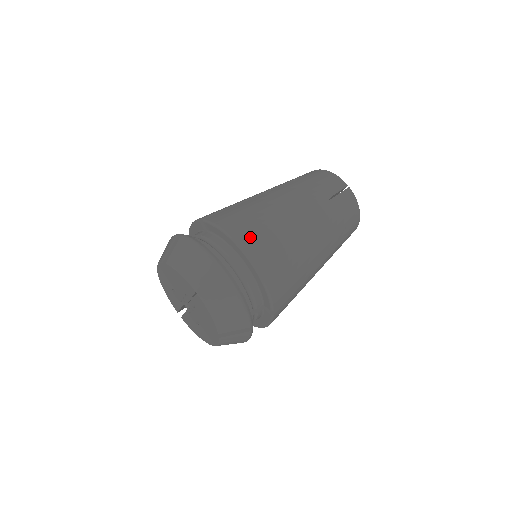
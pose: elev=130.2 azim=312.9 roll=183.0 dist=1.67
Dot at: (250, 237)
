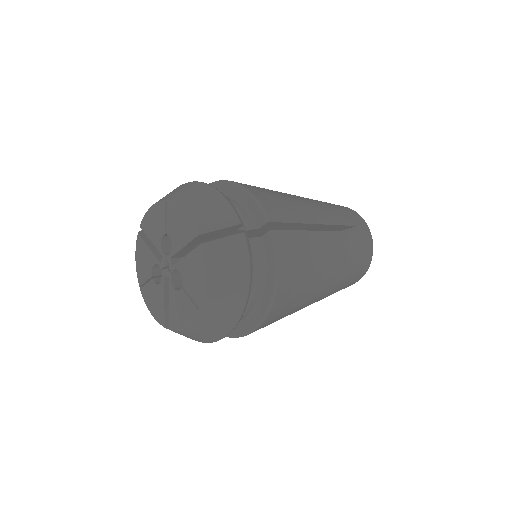
Dot at: occluded
